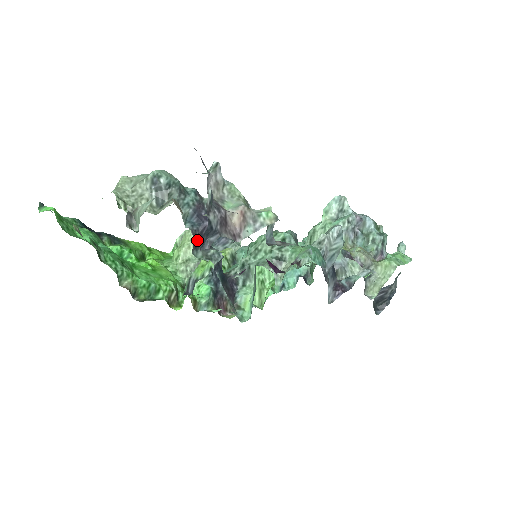
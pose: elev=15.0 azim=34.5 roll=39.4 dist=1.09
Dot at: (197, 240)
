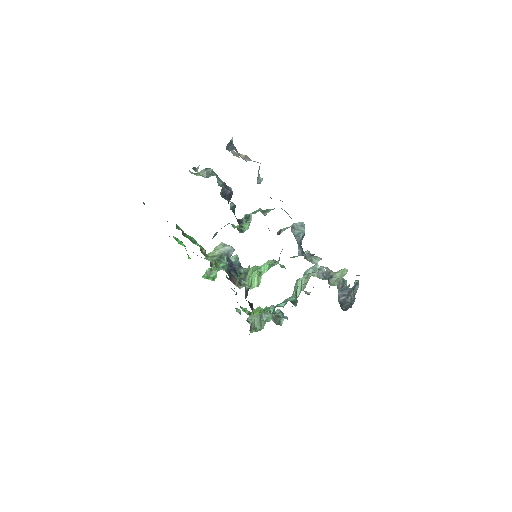
Dot at: (223, 193)
